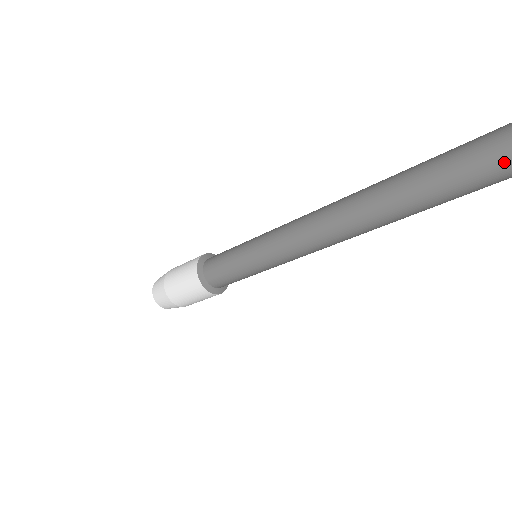
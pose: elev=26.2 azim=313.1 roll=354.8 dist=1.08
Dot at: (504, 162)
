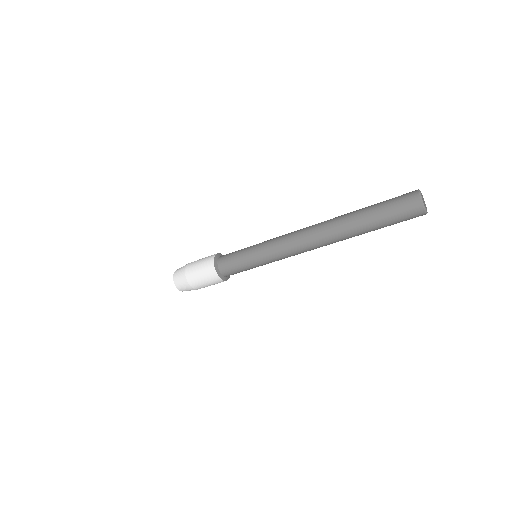
Dot at: (403, 207)
